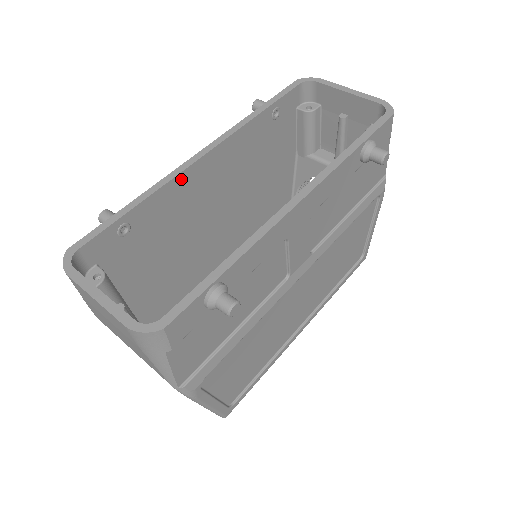
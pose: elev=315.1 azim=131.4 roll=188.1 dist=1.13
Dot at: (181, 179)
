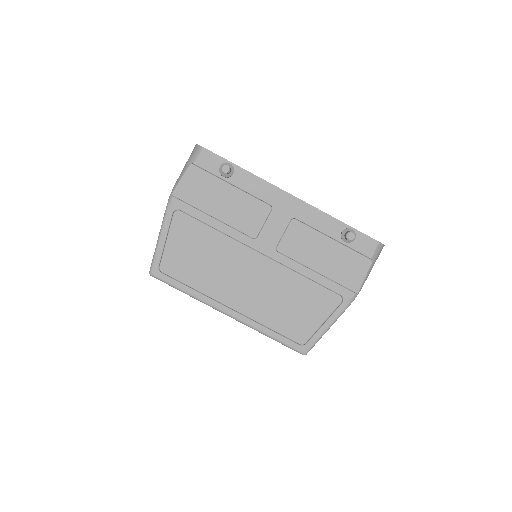
Dot at: occluded
